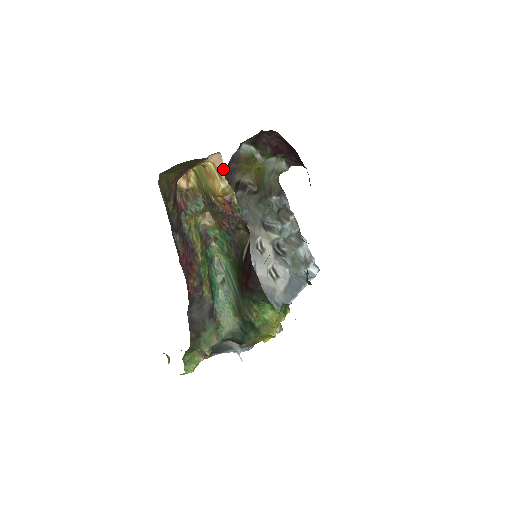
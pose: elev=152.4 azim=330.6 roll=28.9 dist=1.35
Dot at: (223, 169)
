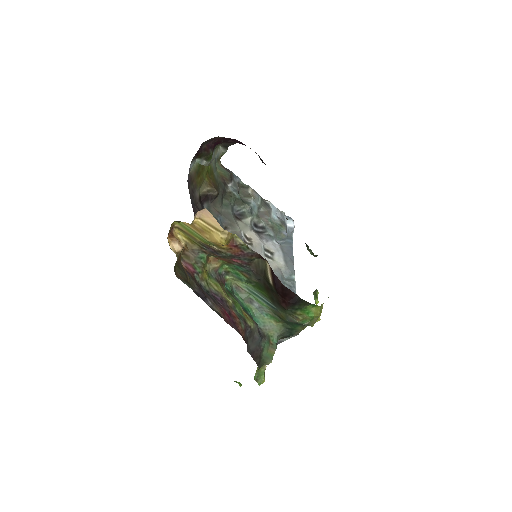
Dot at: (216, 222)
